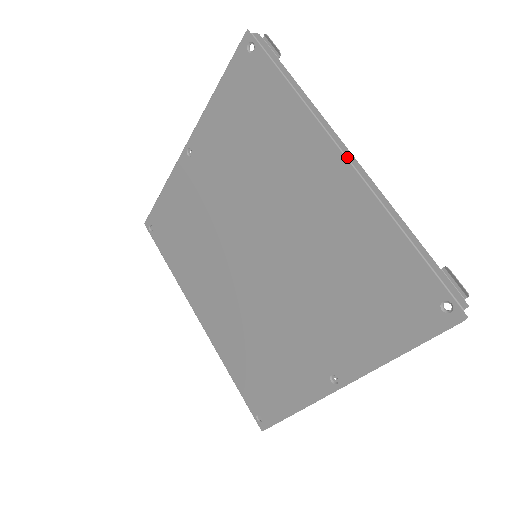
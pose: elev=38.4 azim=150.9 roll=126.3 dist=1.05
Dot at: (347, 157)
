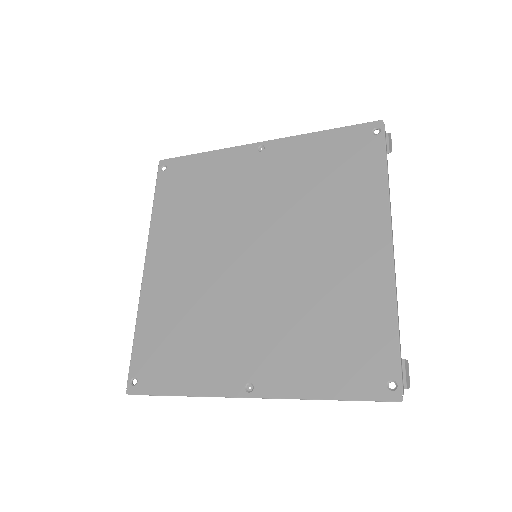
Dot at: (393, 245)
